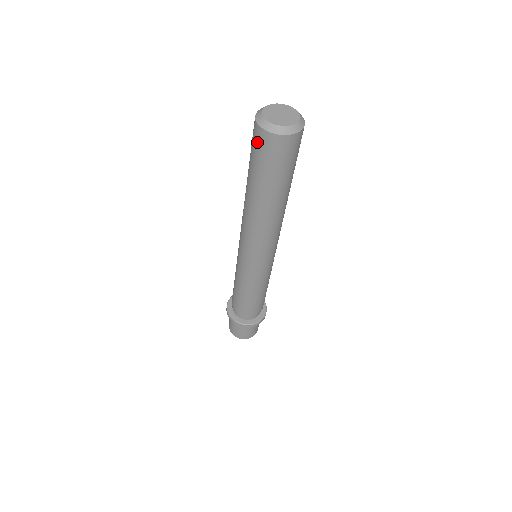
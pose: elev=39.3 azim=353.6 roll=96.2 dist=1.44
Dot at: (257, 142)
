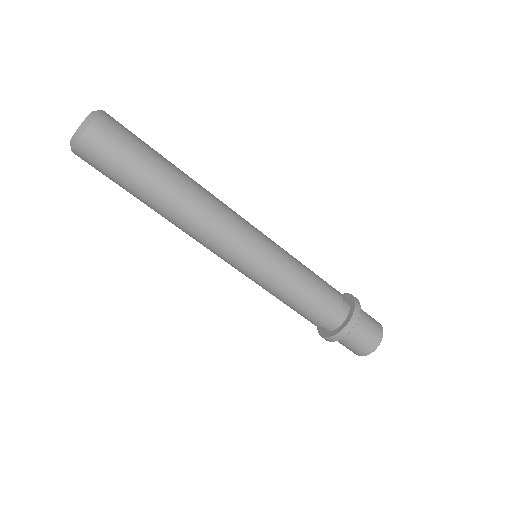
Dot at: occluded
